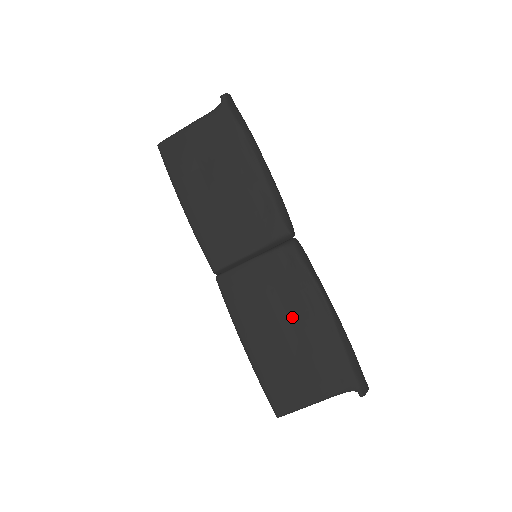
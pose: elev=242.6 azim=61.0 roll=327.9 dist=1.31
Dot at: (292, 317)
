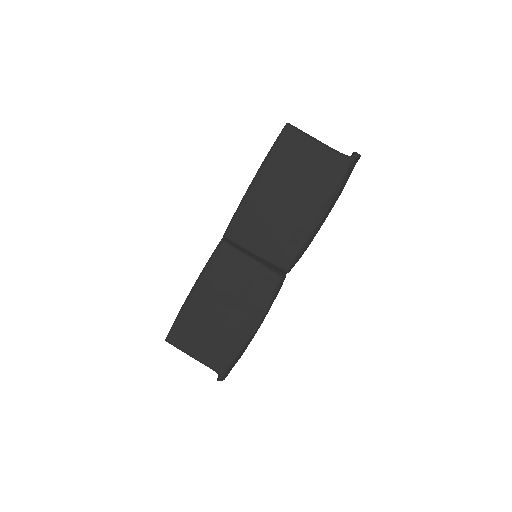
Dot at: (234, 311)
